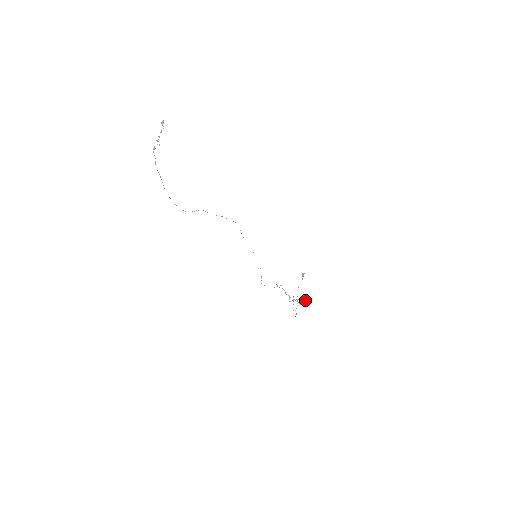
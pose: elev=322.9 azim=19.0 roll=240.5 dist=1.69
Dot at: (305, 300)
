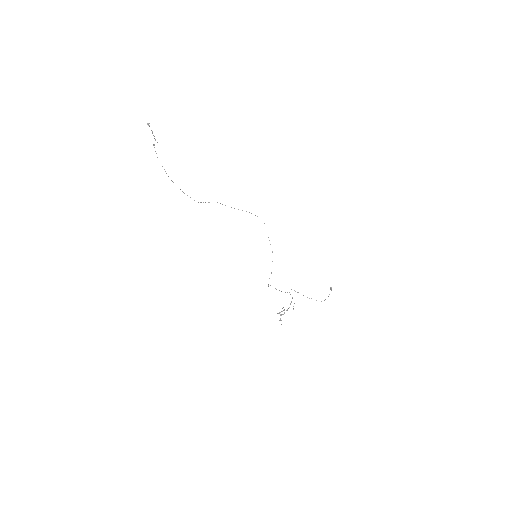
Dot at: occluded
